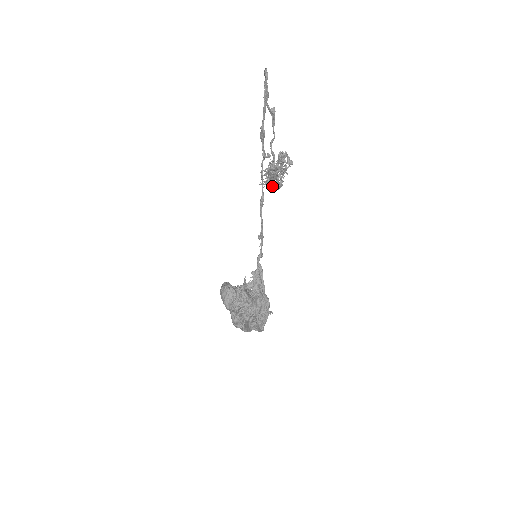
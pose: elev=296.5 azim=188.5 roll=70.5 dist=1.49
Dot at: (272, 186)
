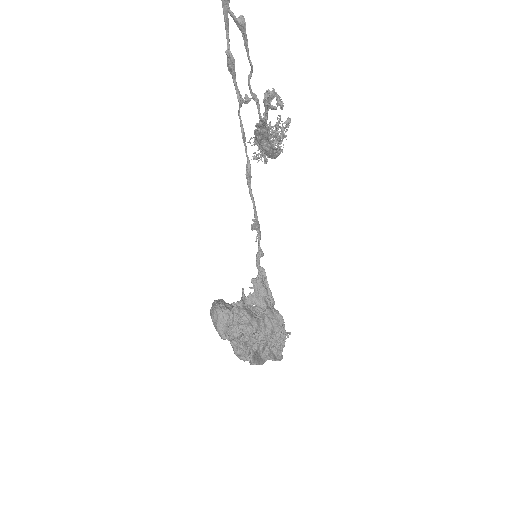
Dot at: occluded
